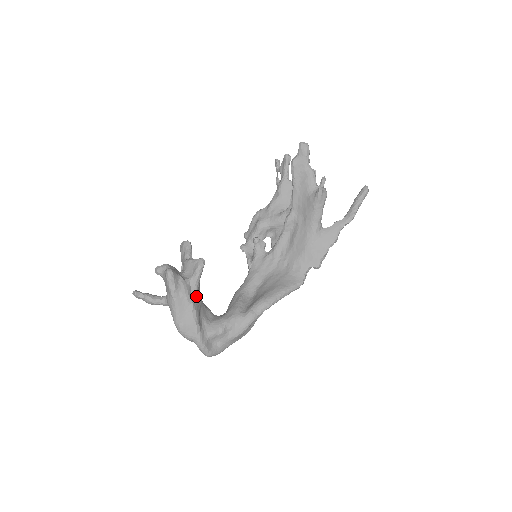
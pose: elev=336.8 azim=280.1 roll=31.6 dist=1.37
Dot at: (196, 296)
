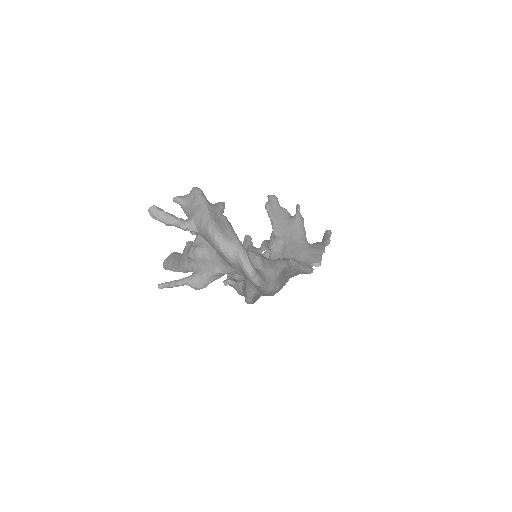
Dot at: occluded
